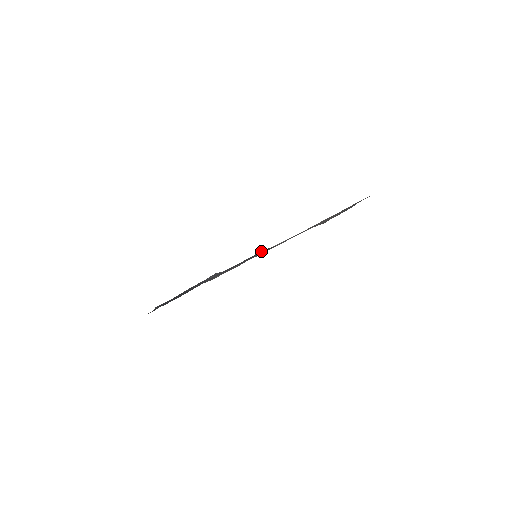
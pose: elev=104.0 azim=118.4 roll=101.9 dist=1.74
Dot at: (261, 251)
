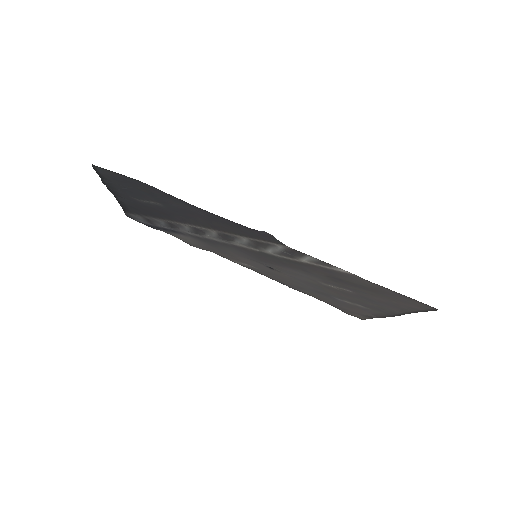
Dot at: (268, 236)
